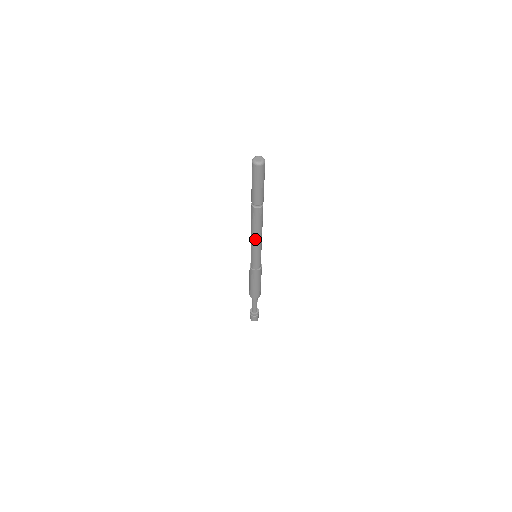
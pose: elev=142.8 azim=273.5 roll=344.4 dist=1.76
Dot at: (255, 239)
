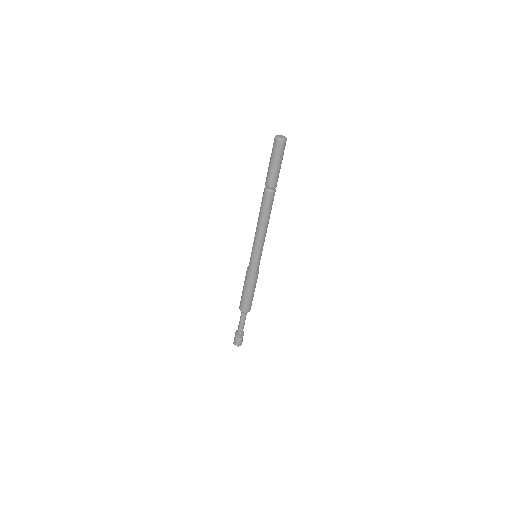
Dot at: (265, 231)
